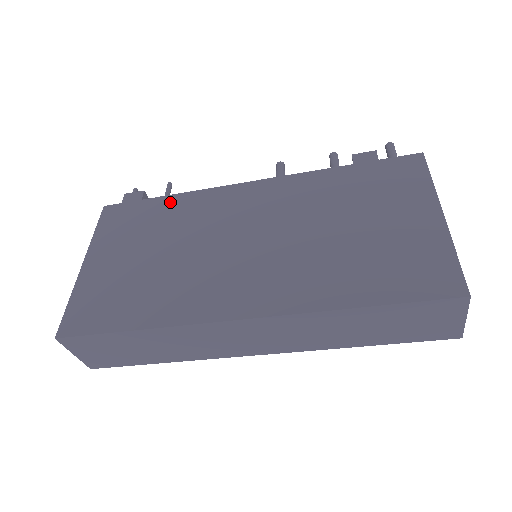
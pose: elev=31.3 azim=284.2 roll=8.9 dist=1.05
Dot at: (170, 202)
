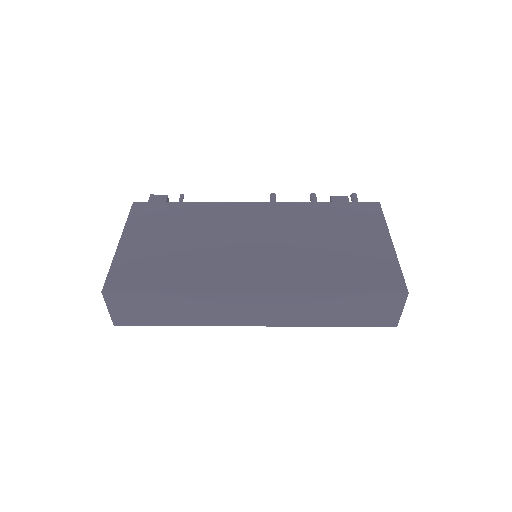
Dot at: (191, 207)
